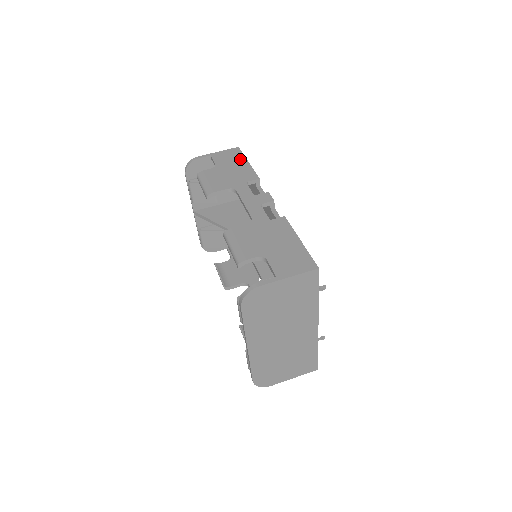
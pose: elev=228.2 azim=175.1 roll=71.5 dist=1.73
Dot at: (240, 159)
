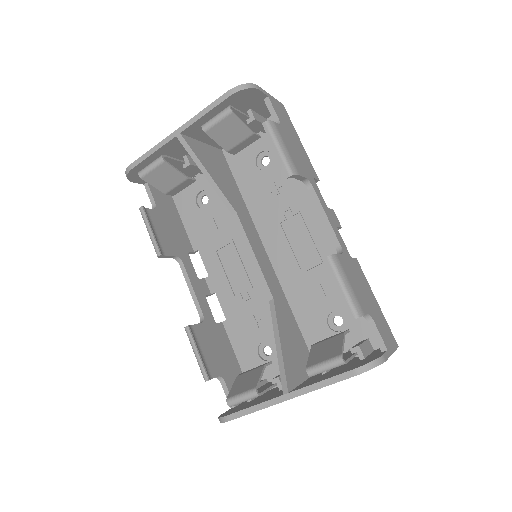
Dot at: (294, 130)
